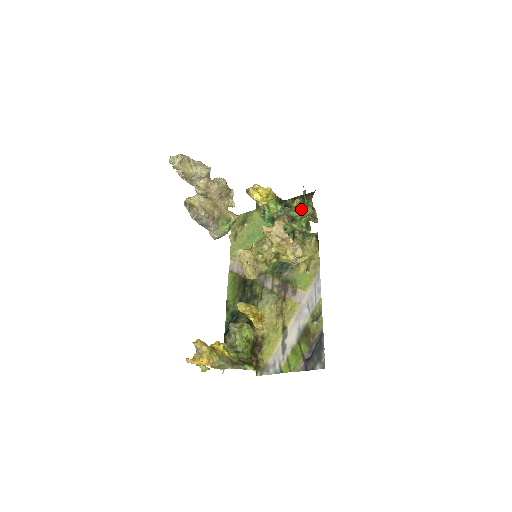
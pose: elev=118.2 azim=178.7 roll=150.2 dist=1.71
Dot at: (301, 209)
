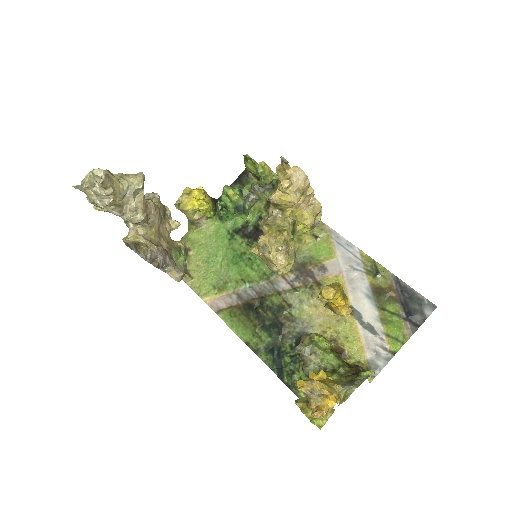
Dot at: (271, 171)
